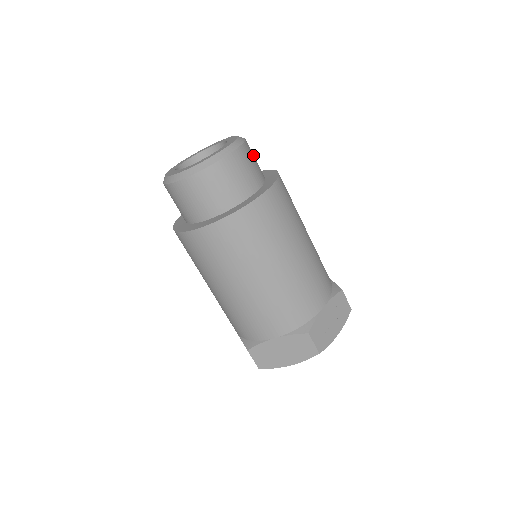
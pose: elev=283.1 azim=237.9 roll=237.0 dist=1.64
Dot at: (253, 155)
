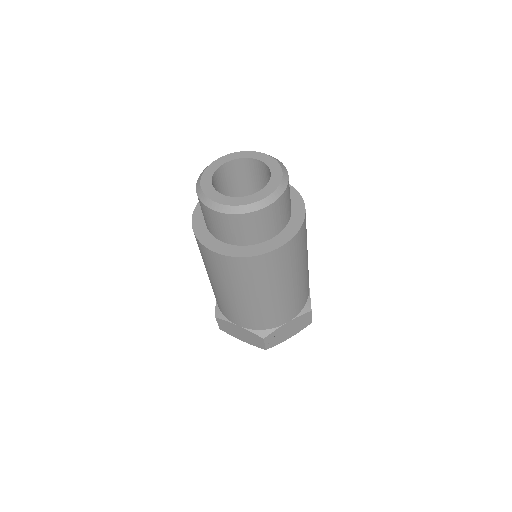
Dot at: (288, 199)
